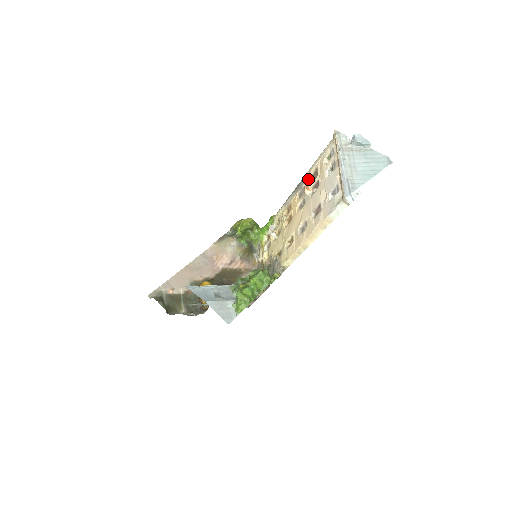
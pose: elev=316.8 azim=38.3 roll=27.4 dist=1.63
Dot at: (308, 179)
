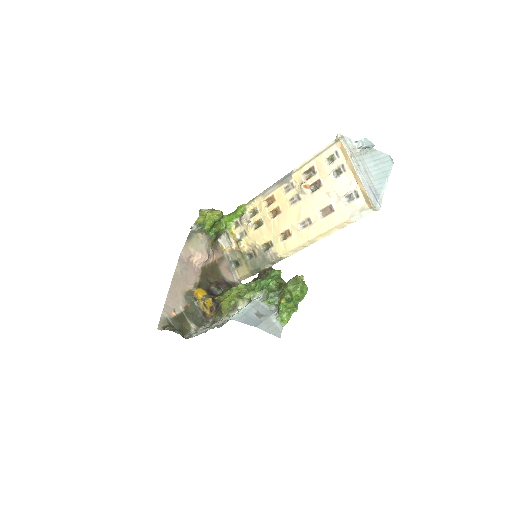
Dot at: (300, 175)
